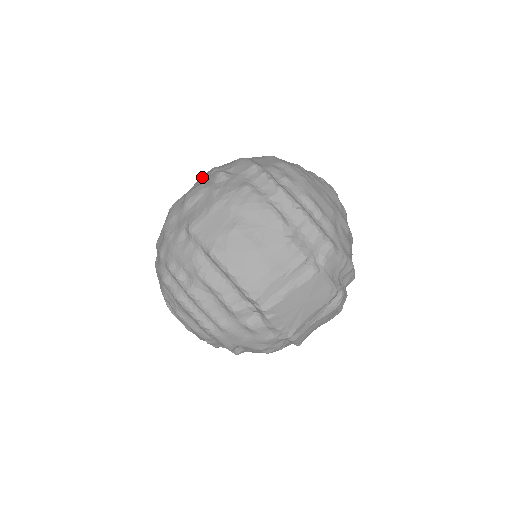
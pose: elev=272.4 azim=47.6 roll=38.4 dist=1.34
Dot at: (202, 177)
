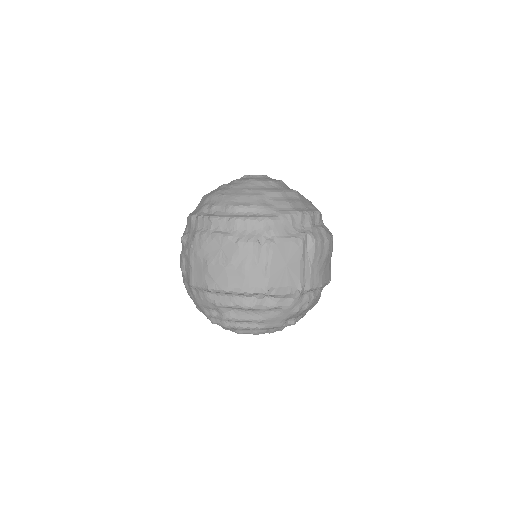
Dot at: occluded
